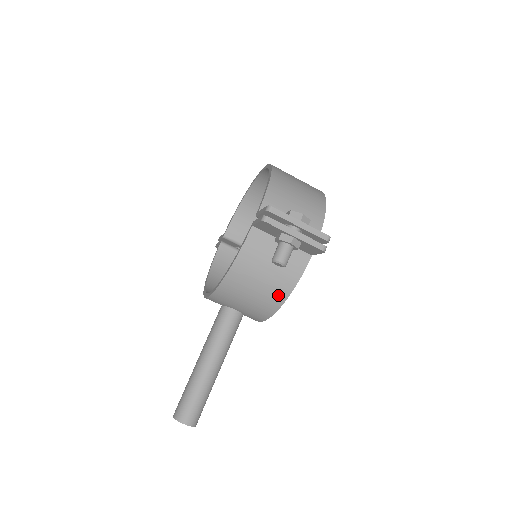
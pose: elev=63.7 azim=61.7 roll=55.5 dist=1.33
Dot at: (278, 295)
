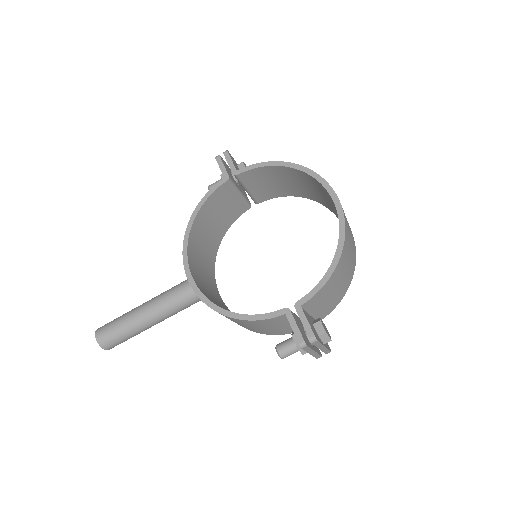
Dot at: (253, 330)
